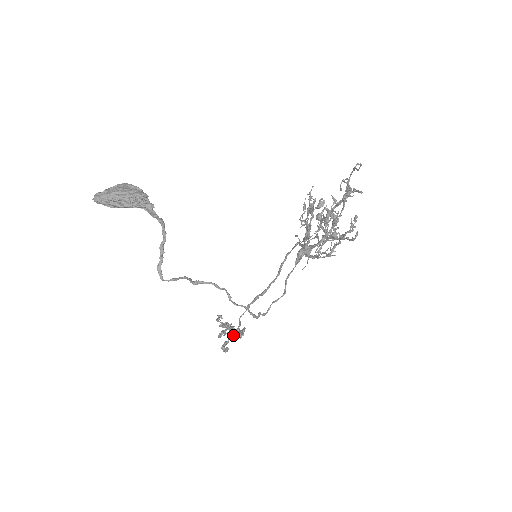
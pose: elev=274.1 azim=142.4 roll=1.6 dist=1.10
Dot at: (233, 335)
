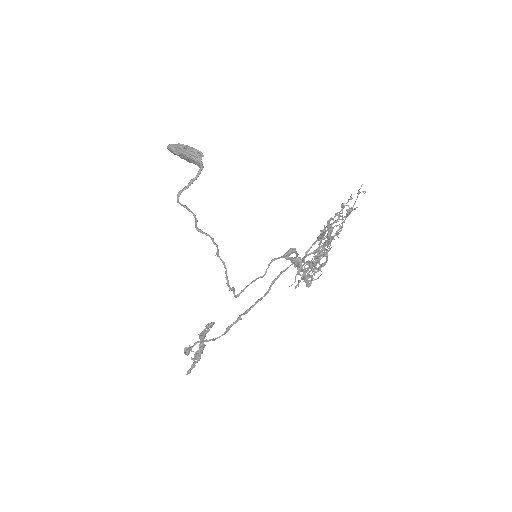
Dot at: (201, 332)
